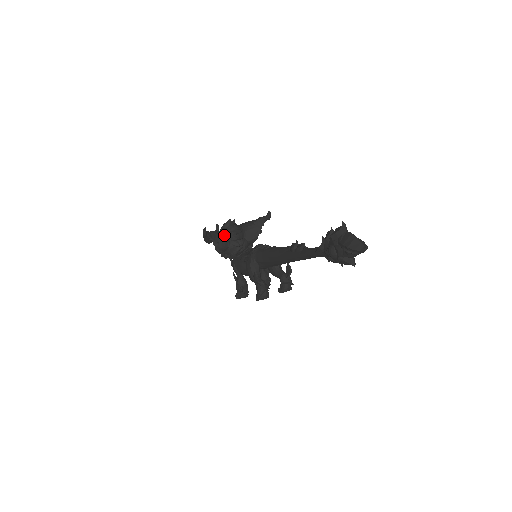
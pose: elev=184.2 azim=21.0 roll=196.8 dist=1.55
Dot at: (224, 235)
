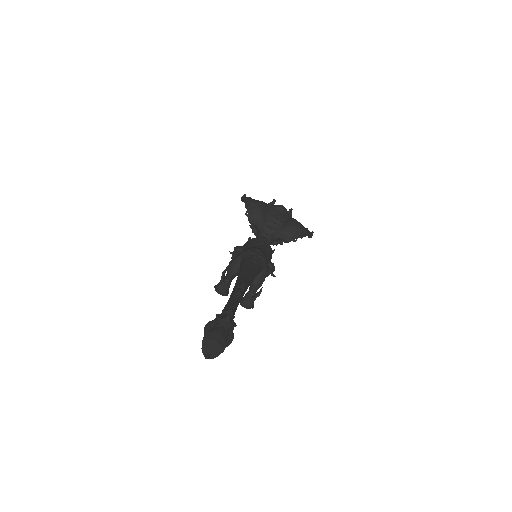
Dot at: (264, 214)
